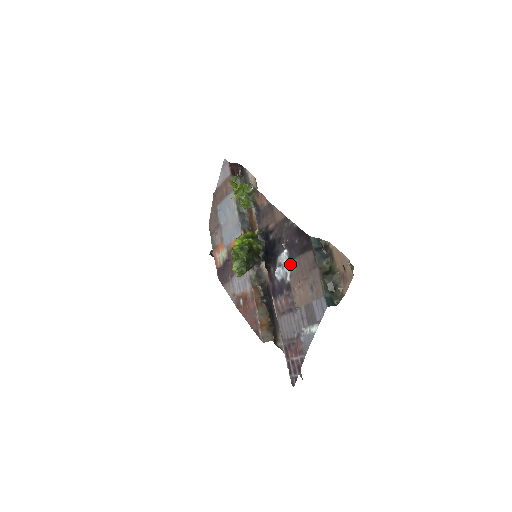
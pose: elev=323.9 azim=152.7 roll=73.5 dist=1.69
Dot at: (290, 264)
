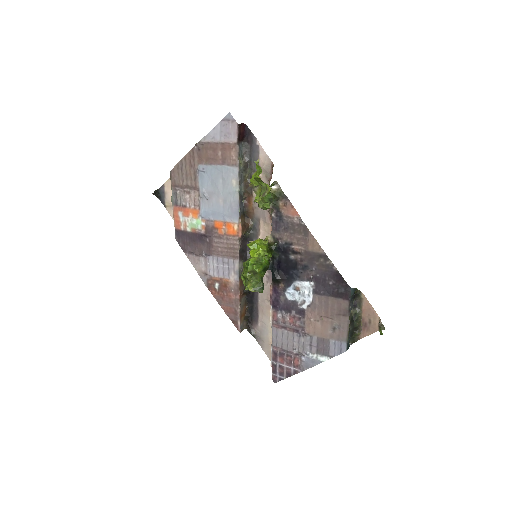
Dot at: (313, 297)
